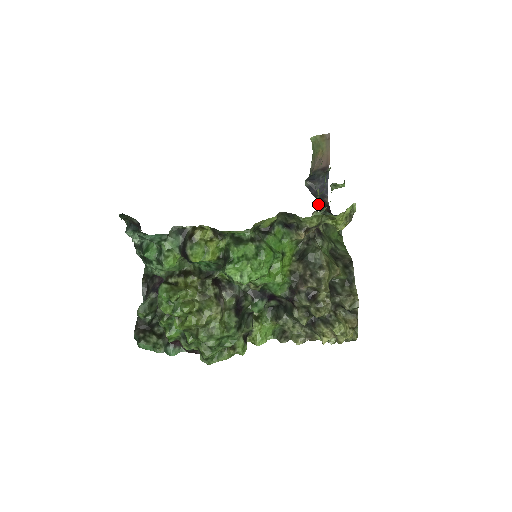
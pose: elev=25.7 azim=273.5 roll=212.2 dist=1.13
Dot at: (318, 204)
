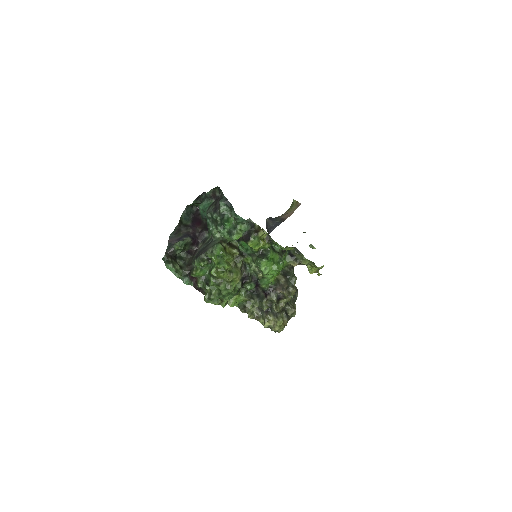
Dot at: occluded
